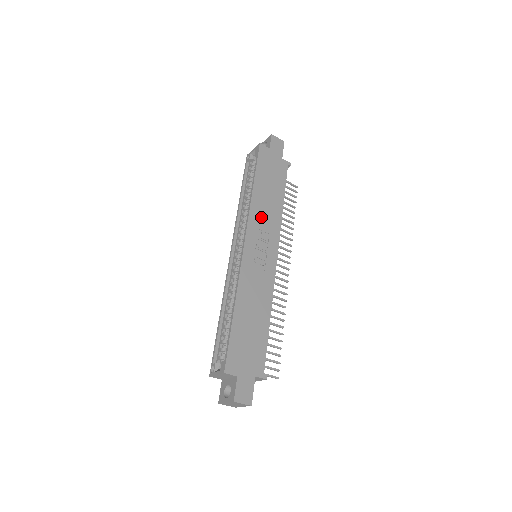
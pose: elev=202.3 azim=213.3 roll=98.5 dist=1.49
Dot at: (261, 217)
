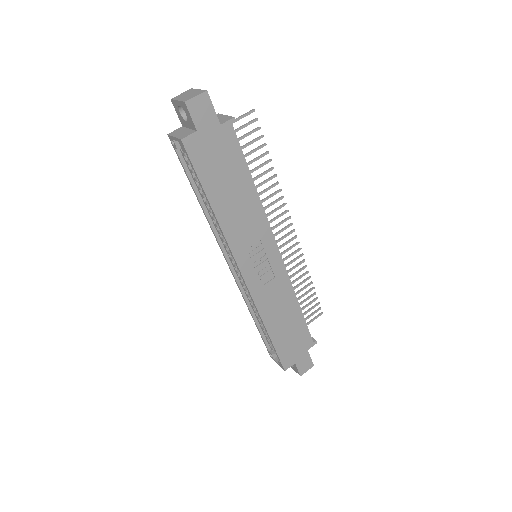
Dot at: (242, 233)
